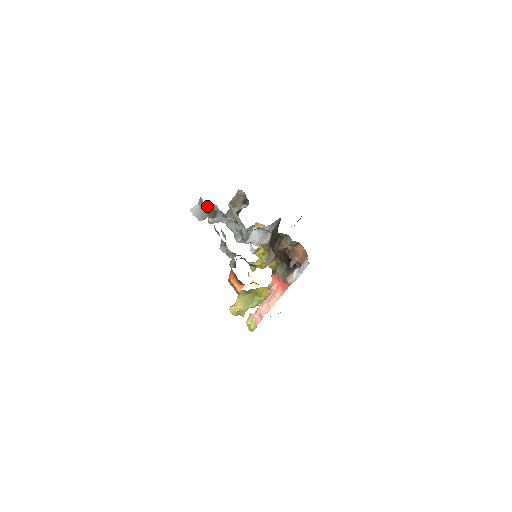
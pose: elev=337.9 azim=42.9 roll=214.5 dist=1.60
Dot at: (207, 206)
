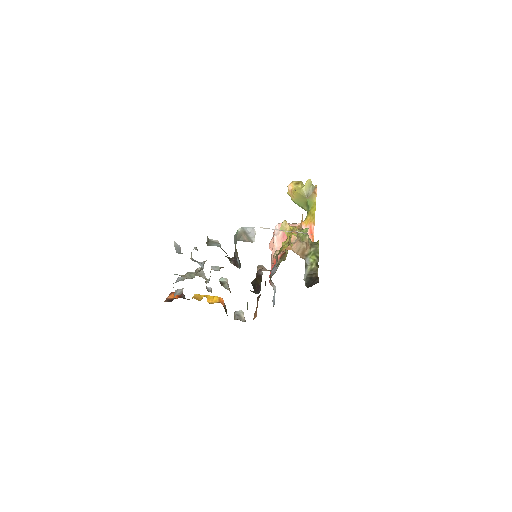
Dot at: occluded
